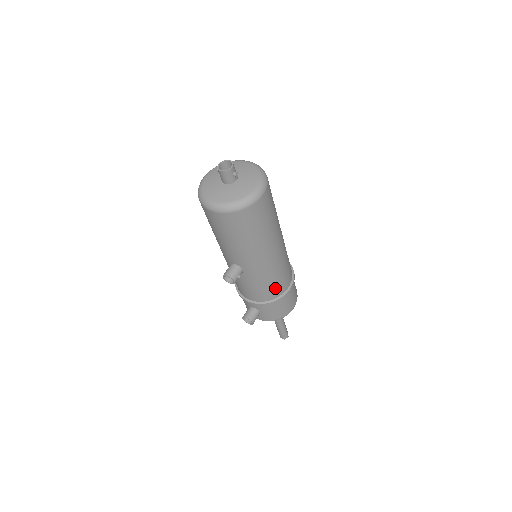
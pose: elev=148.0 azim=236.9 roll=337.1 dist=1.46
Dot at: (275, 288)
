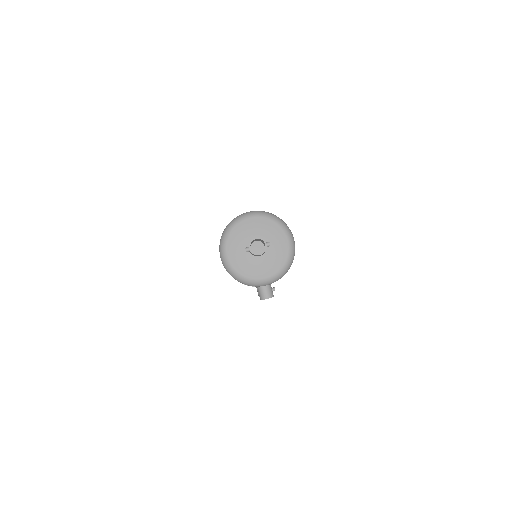
Dot at: occluded
